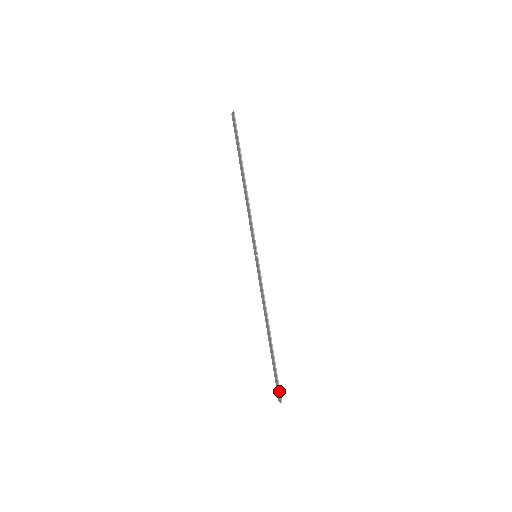
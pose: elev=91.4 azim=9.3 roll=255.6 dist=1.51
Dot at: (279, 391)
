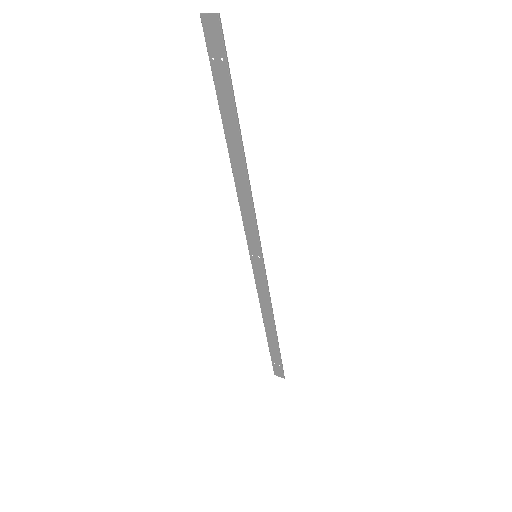
Dot at: (283, 371)
